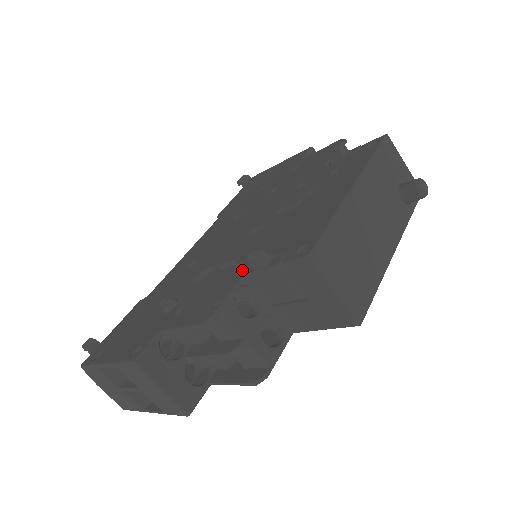
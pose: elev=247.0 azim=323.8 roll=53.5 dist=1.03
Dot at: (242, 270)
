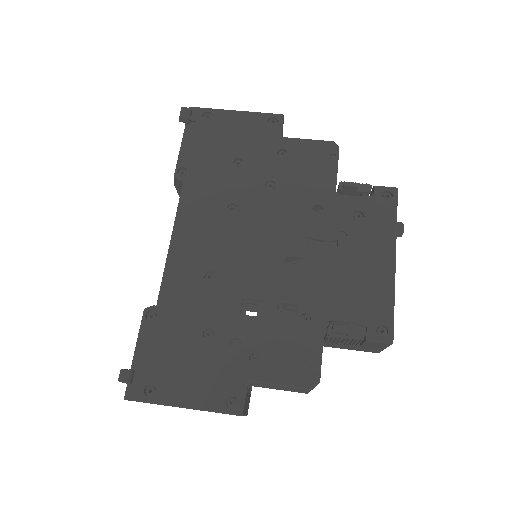
Dot at: (317, 329)
